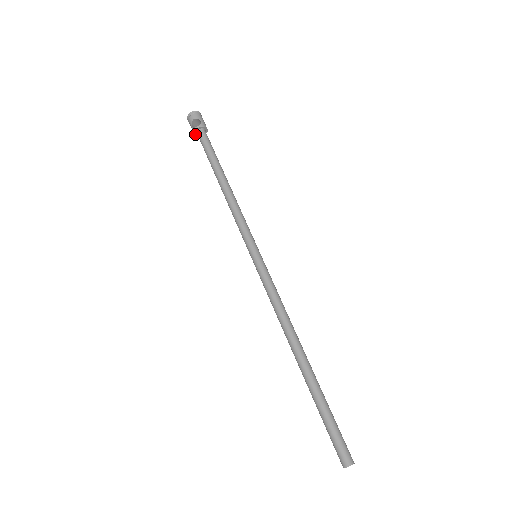
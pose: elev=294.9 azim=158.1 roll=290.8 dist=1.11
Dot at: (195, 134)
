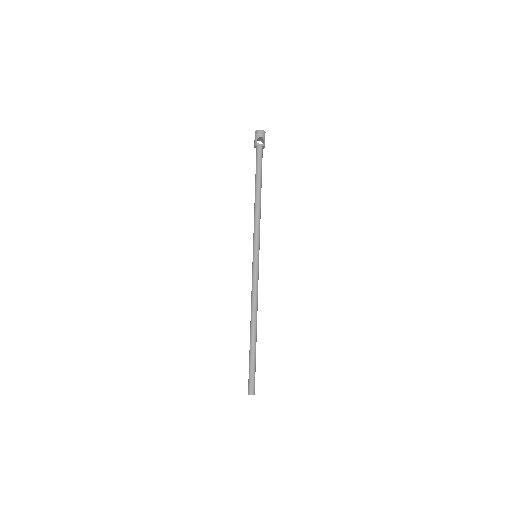
Dot at: (255, 146)
